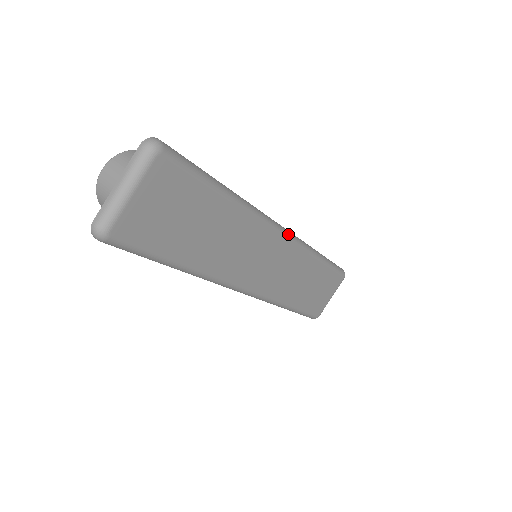
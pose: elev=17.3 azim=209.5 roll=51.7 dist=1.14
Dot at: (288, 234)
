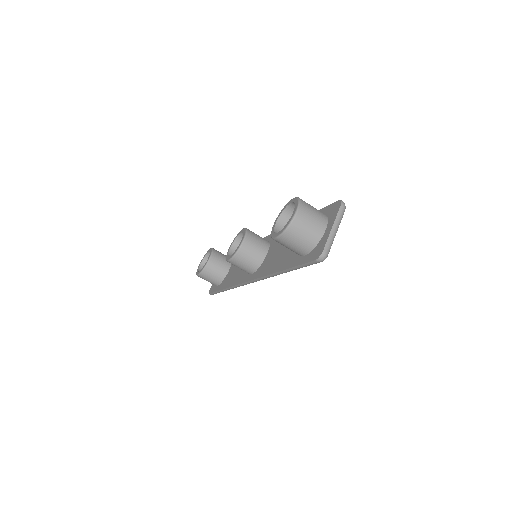
Dot at: occluded
